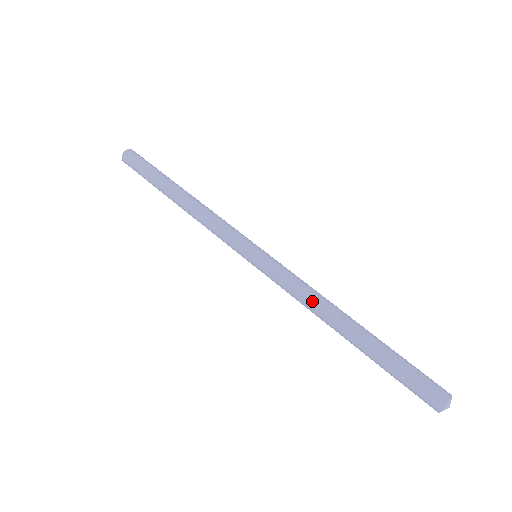
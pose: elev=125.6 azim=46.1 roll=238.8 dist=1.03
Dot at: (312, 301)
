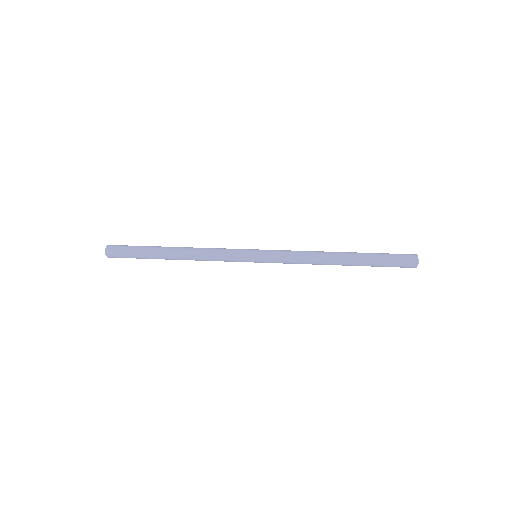
Dot at: (312, 251)
